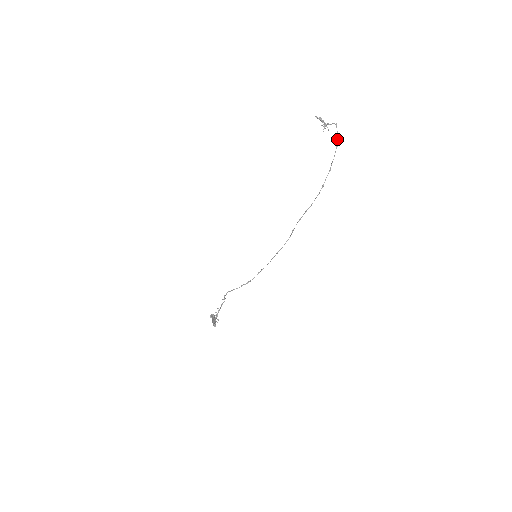
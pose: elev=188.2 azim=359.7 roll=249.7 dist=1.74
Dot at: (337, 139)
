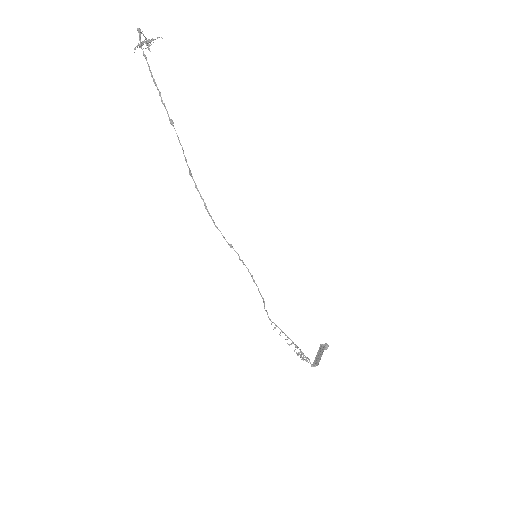
Dot at: (141, 48)
